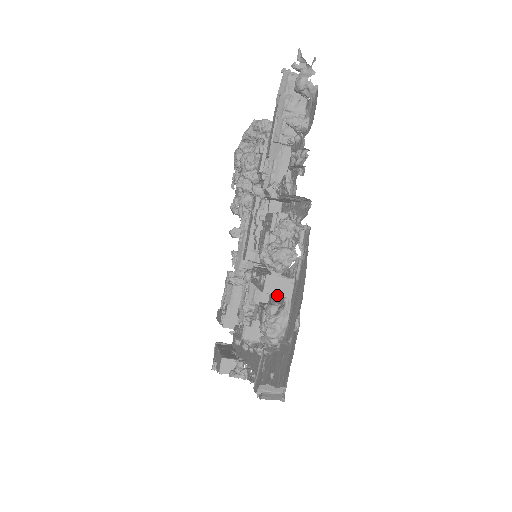
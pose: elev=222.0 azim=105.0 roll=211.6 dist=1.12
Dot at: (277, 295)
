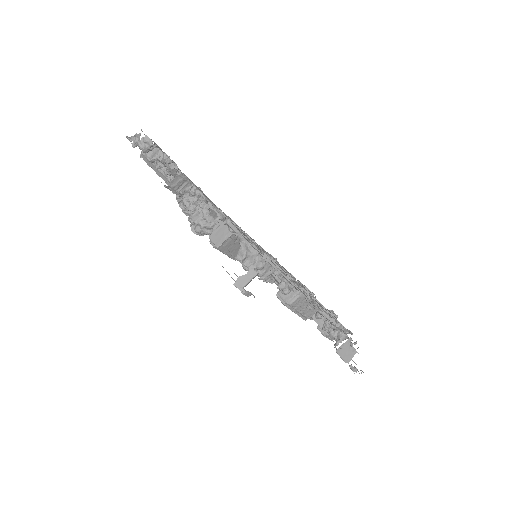
Dot at: occluded
